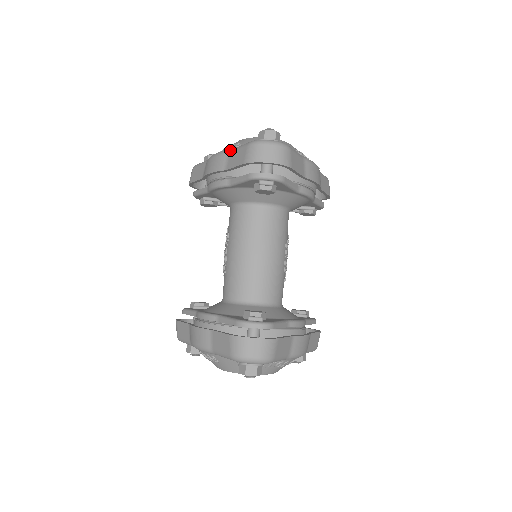
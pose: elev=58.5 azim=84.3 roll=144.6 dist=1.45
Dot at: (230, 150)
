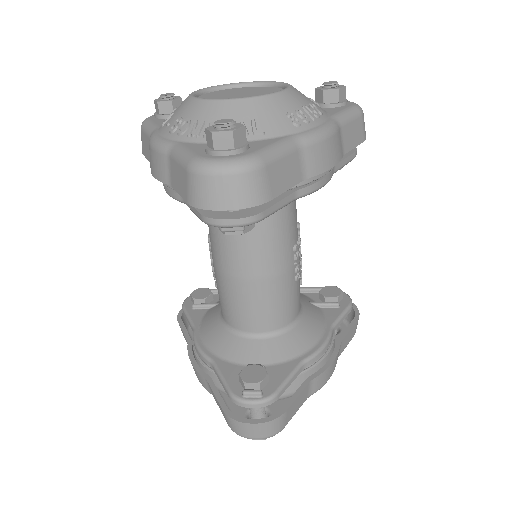
Dot at: (169, 149)
